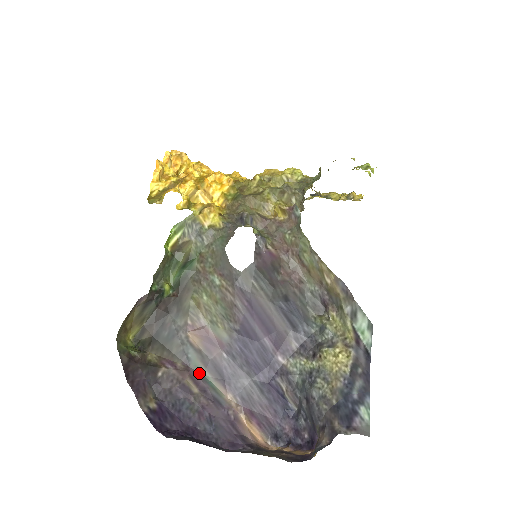
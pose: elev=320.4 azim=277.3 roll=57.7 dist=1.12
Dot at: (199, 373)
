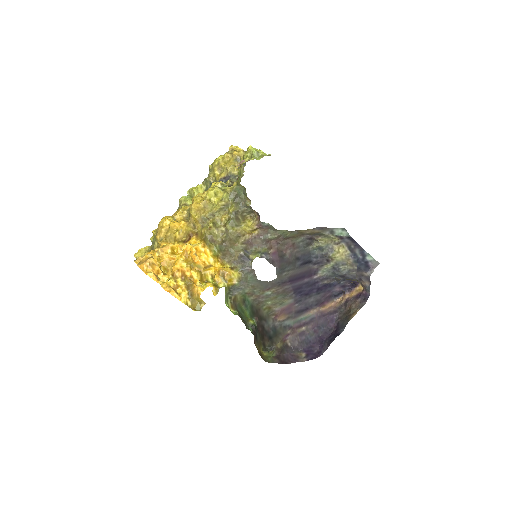
Dot at: (296, 323)
